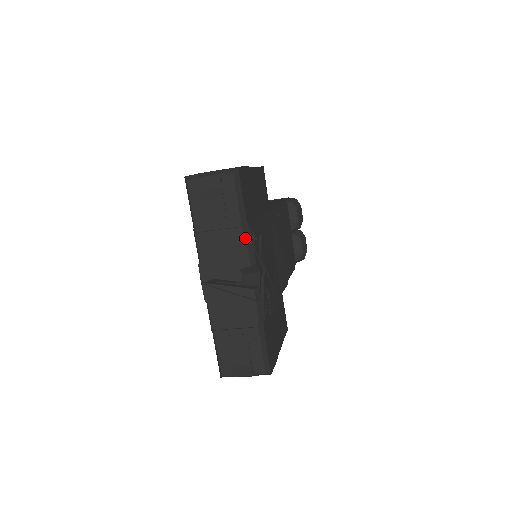
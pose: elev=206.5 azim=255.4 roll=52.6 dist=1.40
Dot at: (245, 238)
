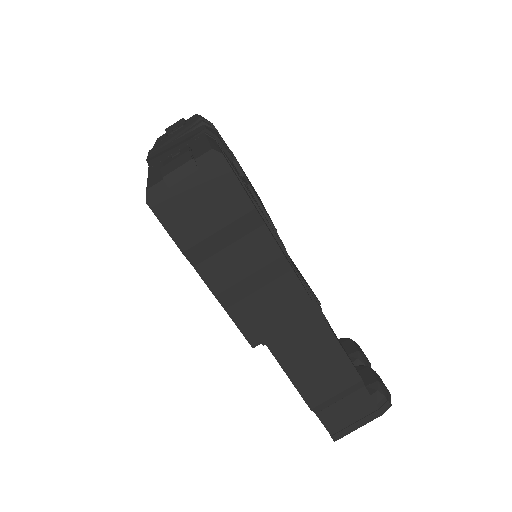
Dot at: (199, 116)
